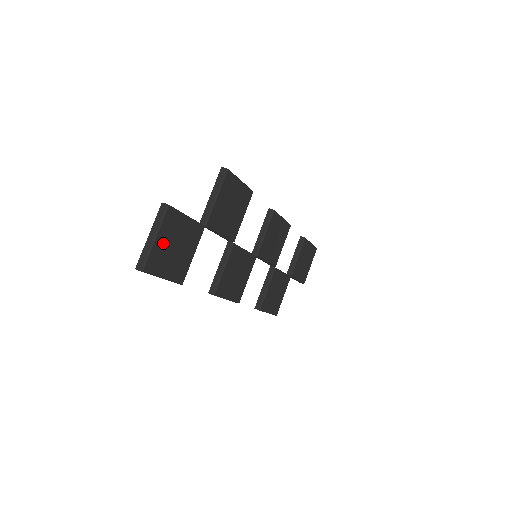
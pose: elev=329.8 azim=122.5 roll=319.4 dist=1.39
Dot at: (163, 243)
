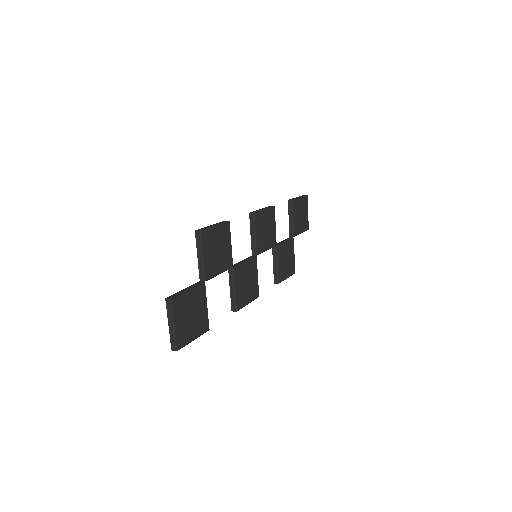
Dot at: (181, 323)
